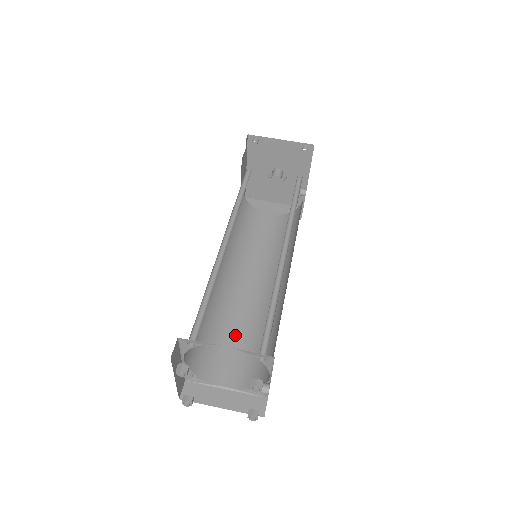
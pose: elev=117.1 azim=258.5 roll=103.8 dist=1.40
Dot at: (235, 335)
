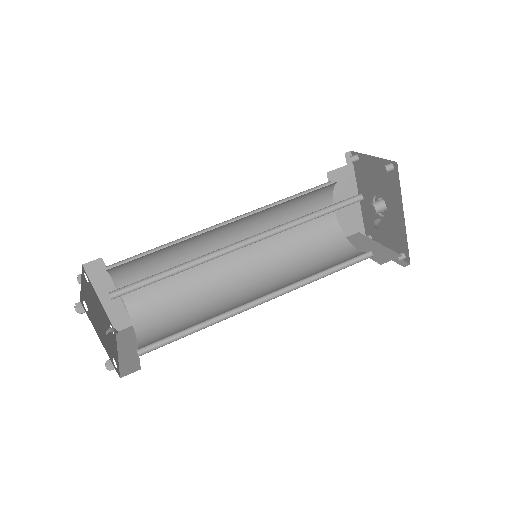
Dot at: (193, 317)
